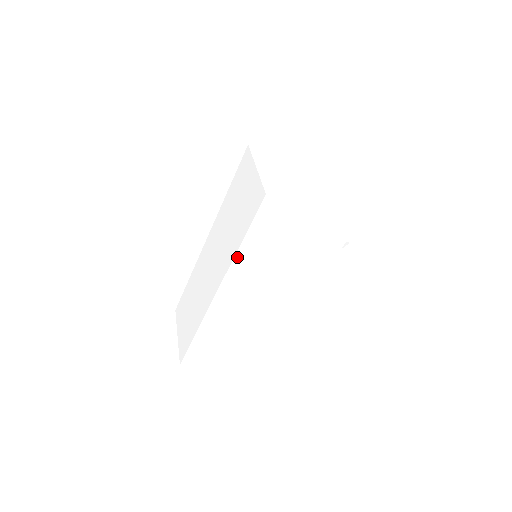
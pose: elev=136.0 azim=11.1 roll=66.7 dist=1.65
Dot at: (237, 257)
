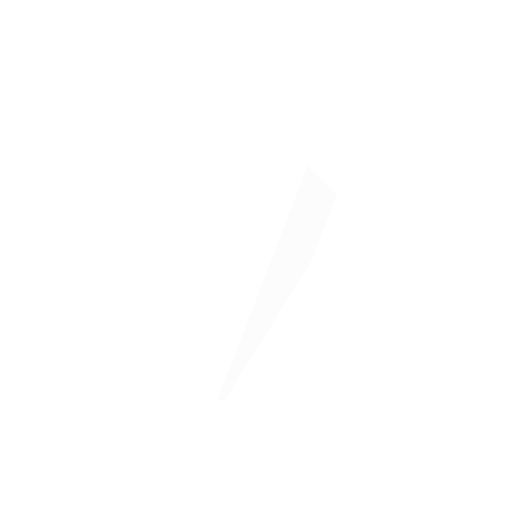
Dot at: (282, 235)
